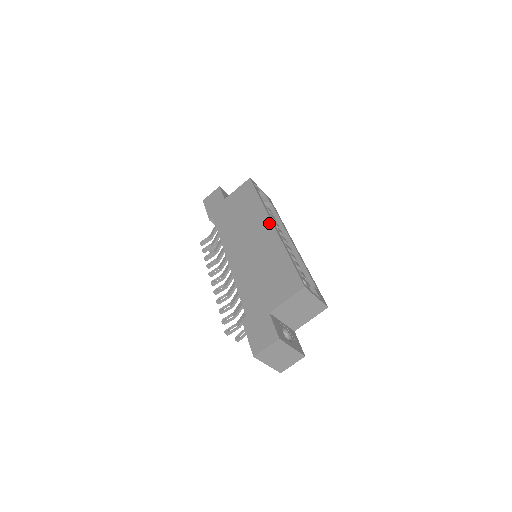
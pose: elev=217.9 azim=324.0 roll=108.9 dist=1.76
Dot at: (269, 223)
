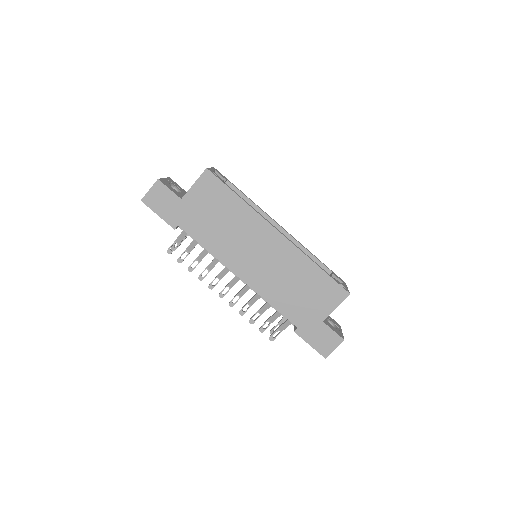
Dot at: (274, 231)
